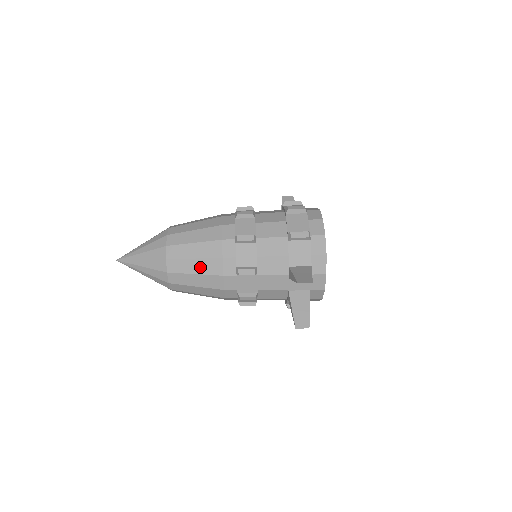
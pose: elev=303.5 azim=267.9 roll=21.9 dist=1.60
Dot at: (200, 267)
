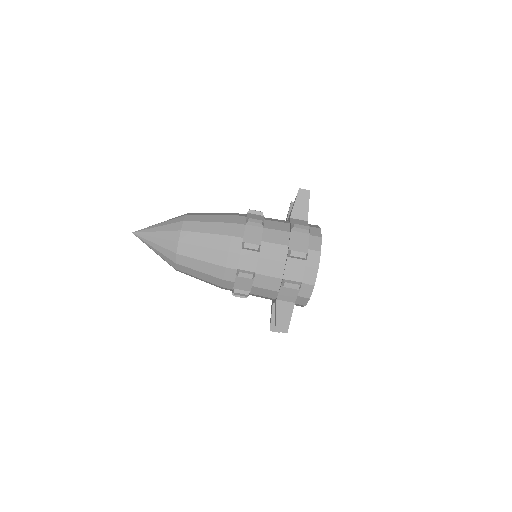
Dot at: (204, 277)
